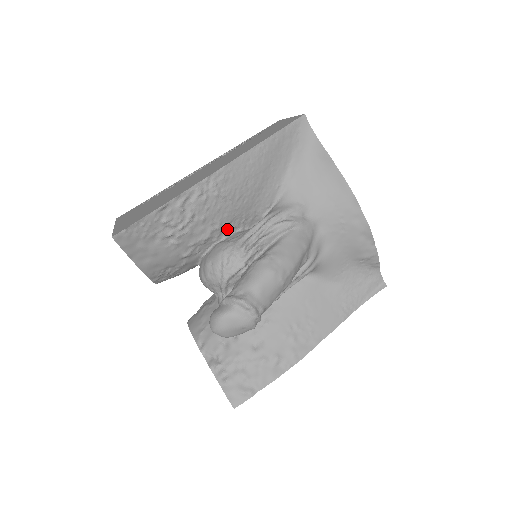
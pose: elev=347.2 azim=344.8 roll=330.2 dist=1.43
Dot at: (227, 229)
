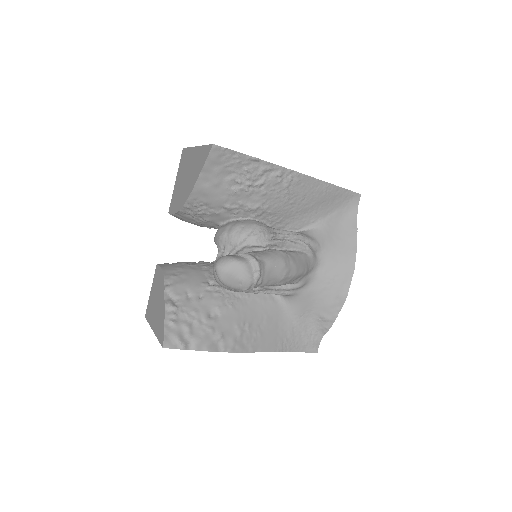
Dot at: (265, 217)
